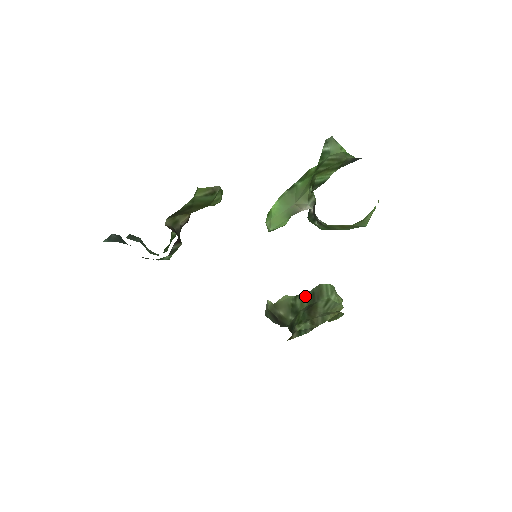
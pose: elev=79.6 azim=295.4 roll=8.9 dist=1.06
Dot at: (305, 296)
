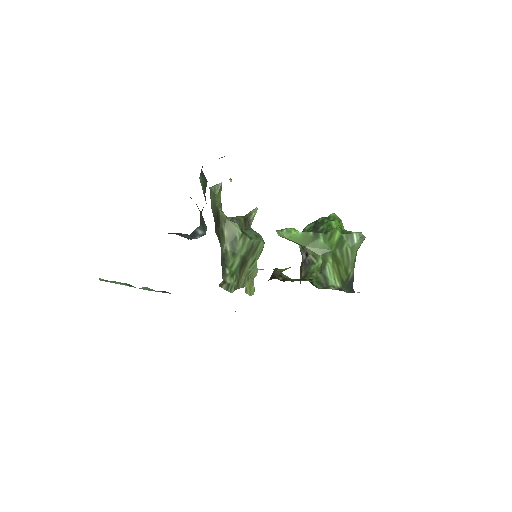
Dot at: (247, 243)
